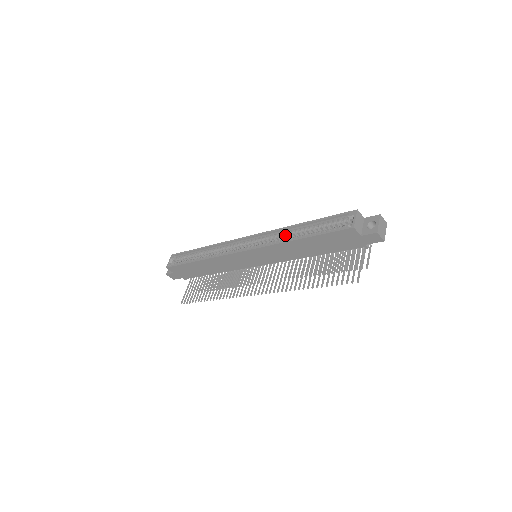
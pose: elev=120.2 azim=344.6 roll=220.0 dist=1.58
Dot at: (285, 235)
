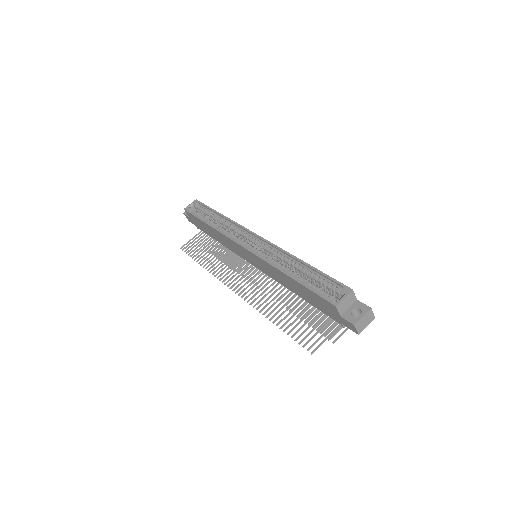
Dot at: (284, 260)
